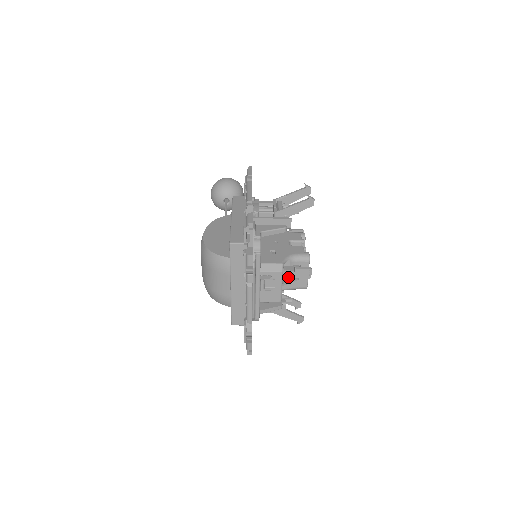
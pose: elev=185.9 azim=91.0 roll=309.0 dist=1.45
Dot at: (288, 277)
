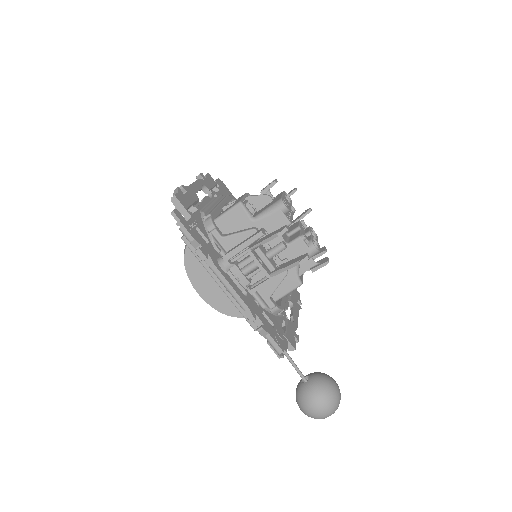
Dot at: (259, 202)
